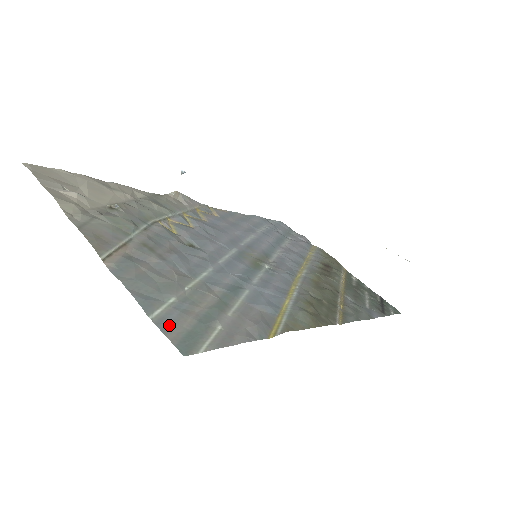
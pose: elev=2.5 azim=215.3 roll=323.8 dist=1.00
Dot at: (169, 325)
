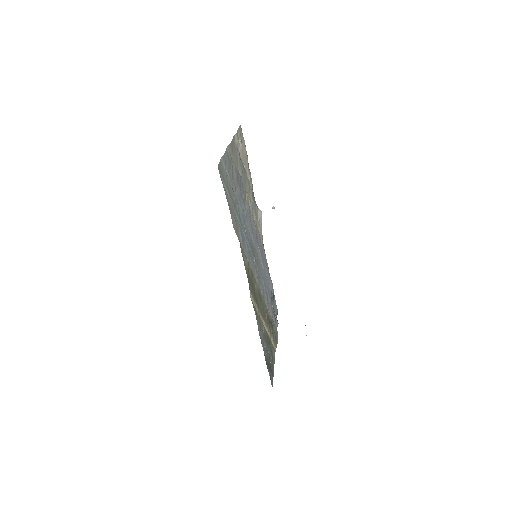
Dot at: (222, 167)
